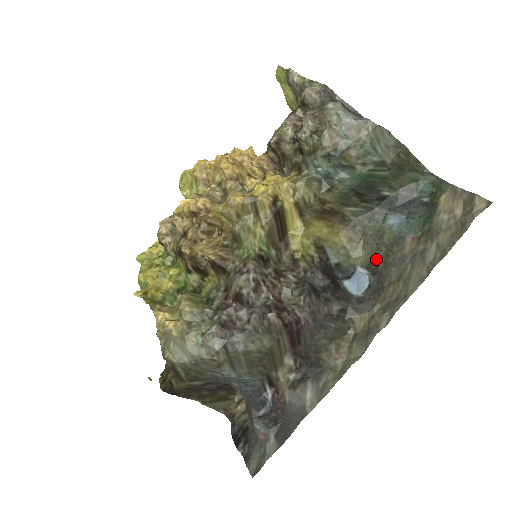
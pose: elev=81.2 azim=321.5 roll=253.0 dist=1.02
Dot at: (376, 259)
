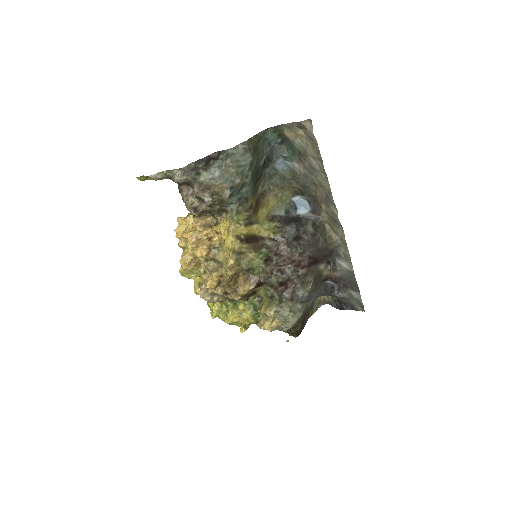
Dot at: (296, 189)
